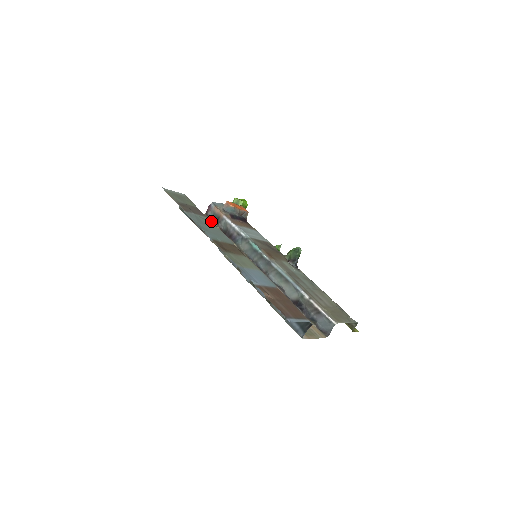
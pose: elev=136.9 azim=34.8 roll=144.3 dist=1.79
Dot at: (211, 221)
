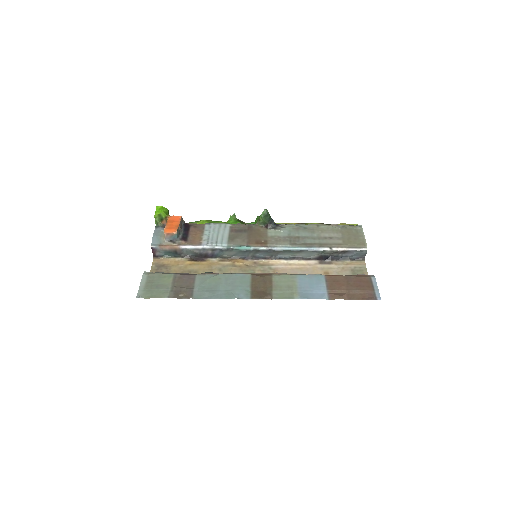
Dot at: (203, 274)
